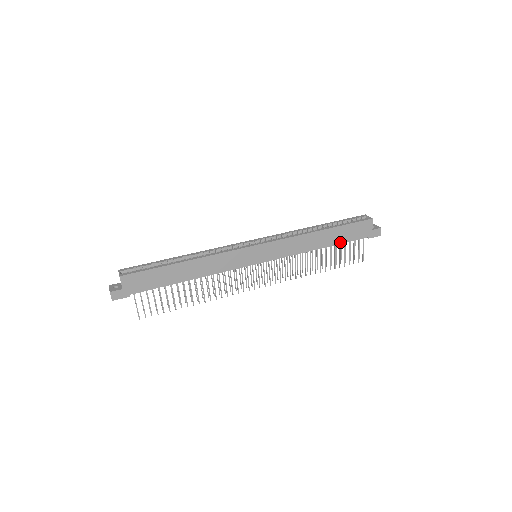
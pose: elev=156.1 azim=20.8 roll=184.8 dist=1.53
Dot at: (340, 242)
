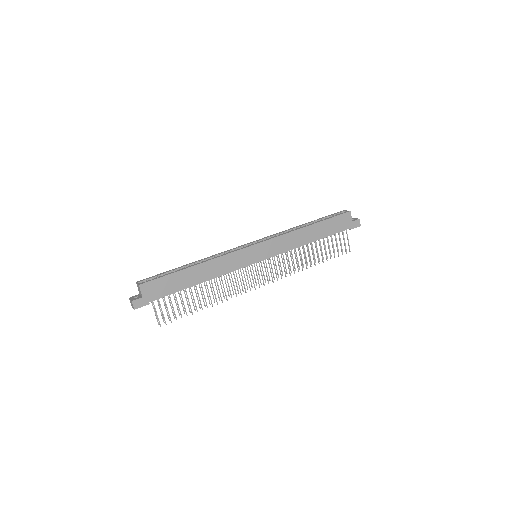
Dot at: (327, 235)
